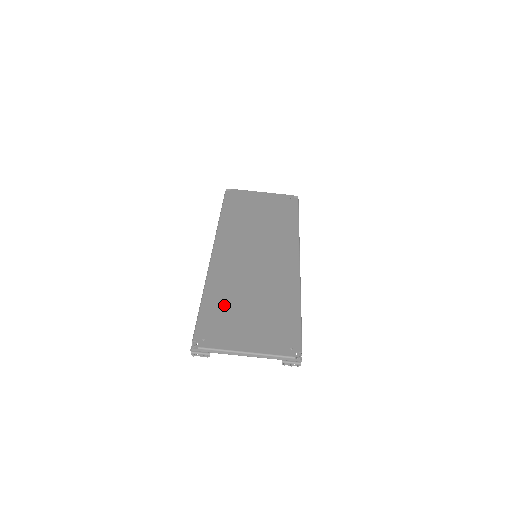
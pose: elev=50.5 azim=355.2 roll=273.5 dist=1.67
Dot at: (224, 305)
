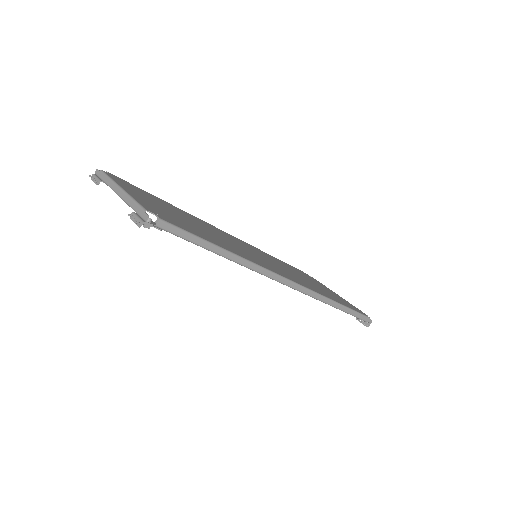
Dot at: (170, 206)
